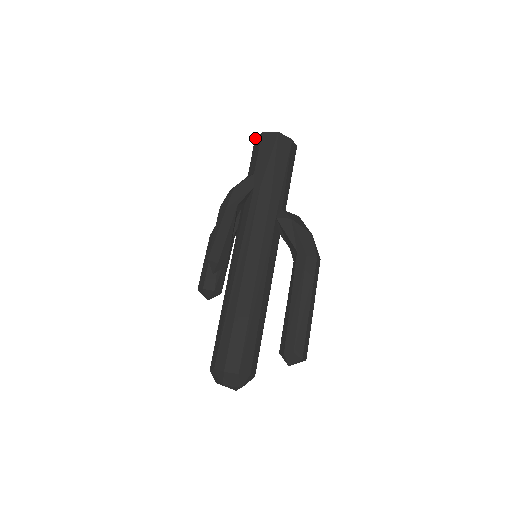
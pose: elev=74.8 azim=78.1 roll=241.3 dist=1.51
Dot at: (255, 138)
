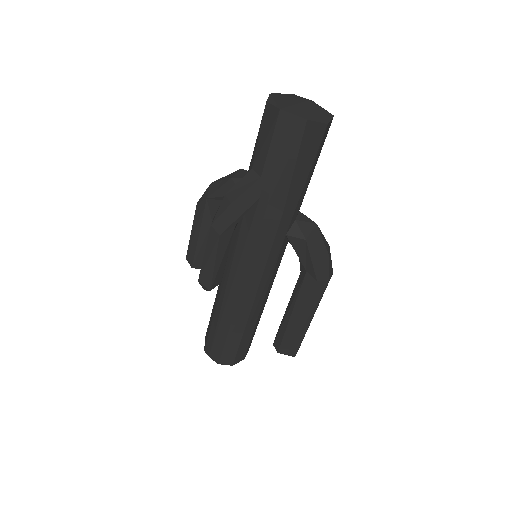
Dot at: (267, 102)
